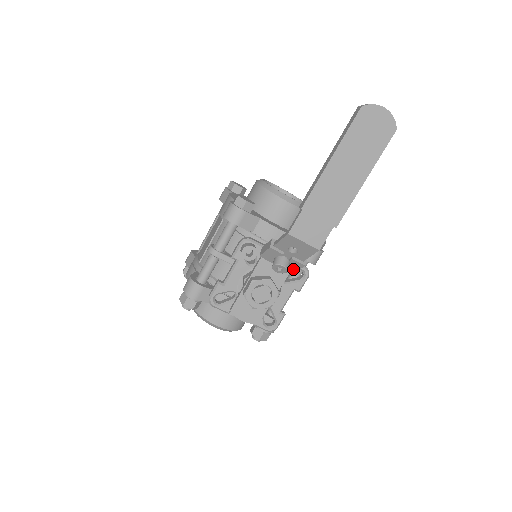
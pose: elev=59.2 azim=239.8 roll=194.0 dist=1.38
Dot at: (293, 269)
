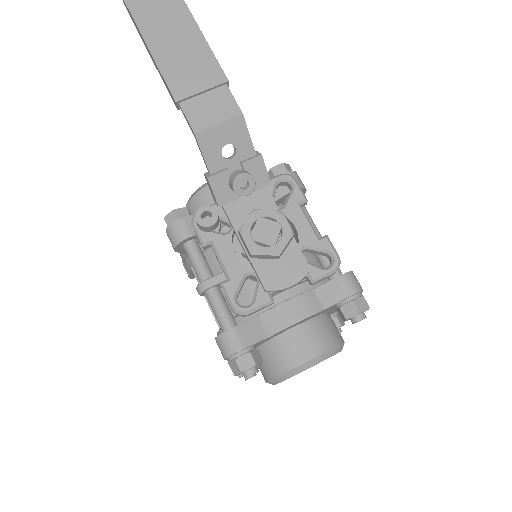
Dot at: (262, 178)
